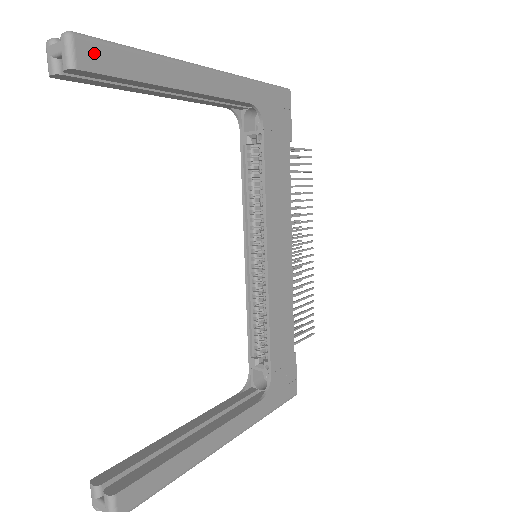
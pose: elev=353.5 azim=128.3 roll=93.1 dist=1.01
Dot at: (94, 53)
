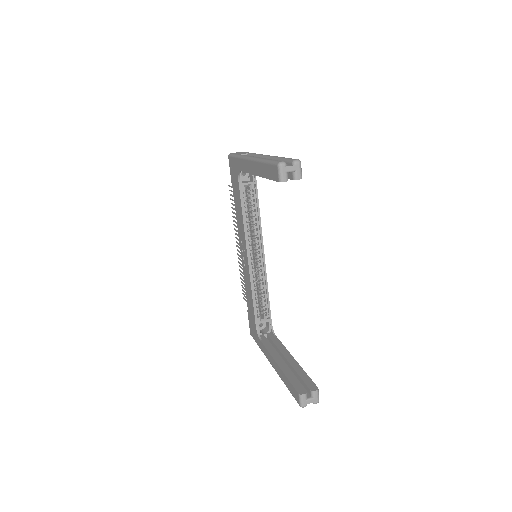
Dot at: occluded
